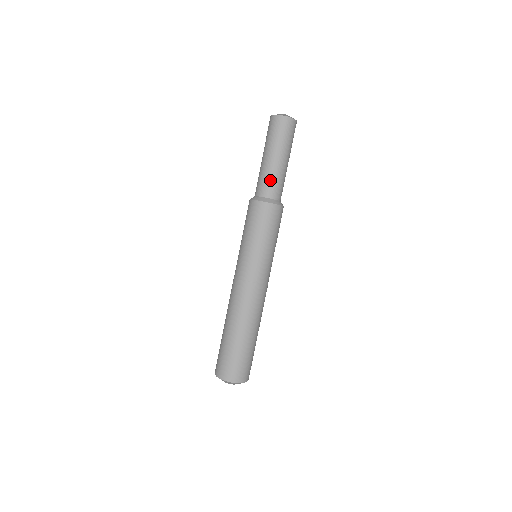
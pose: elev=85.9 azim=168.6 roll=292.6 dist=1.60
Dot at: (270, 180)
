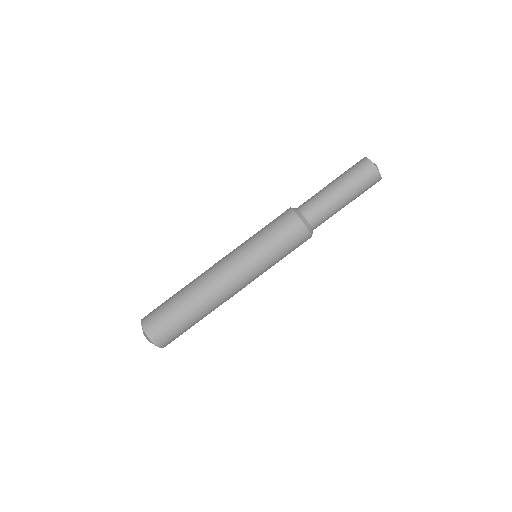
Dot at: (313, 198)
